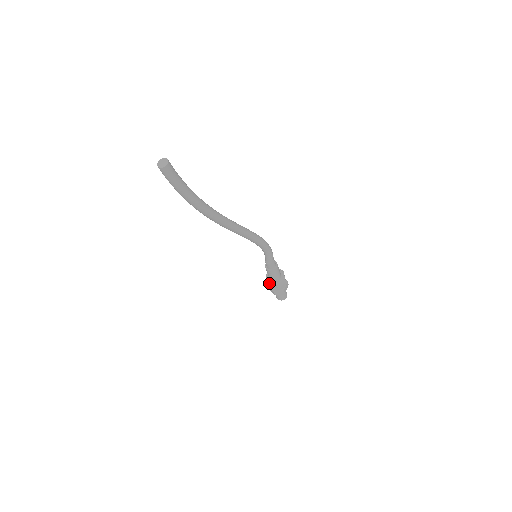
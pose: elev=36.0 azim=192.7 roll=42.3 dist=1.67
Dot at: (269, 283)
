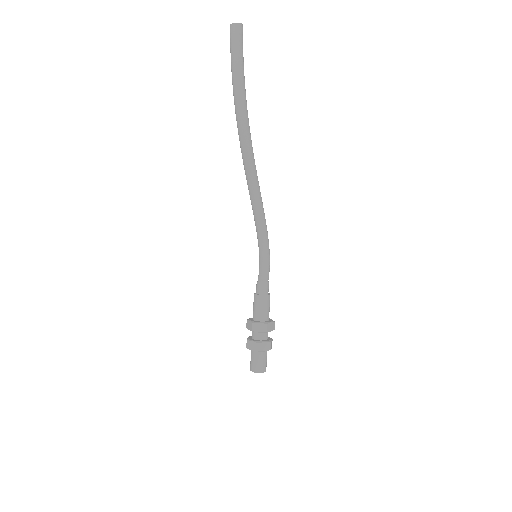
Dot at: (255, 323)
